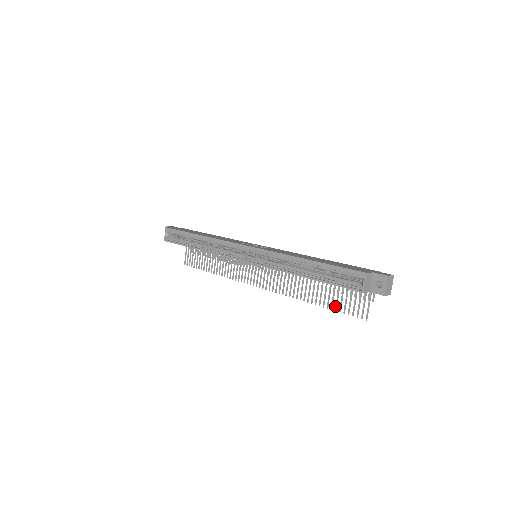
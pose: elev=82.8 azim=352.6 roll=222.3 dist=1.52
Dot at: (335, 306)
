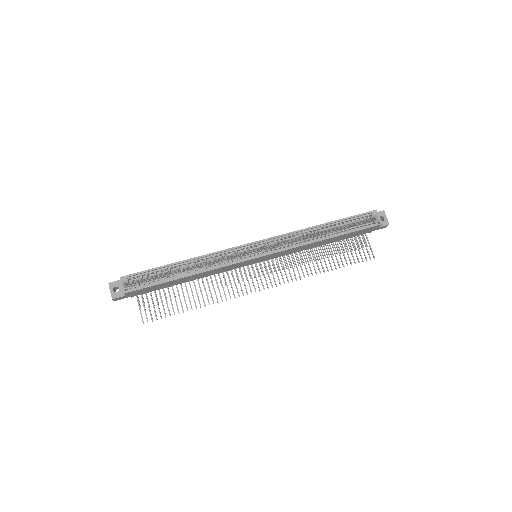
Dot at: (346, 262)
